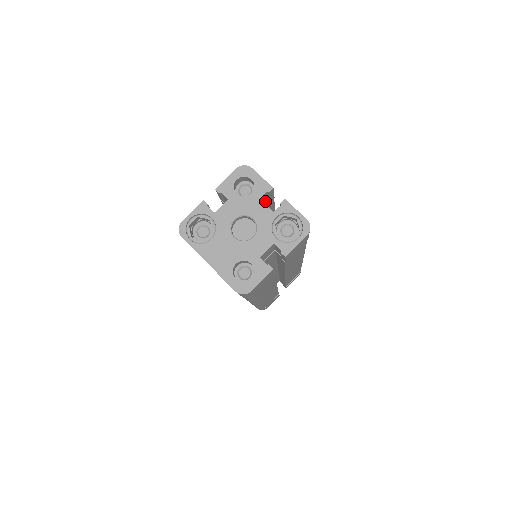
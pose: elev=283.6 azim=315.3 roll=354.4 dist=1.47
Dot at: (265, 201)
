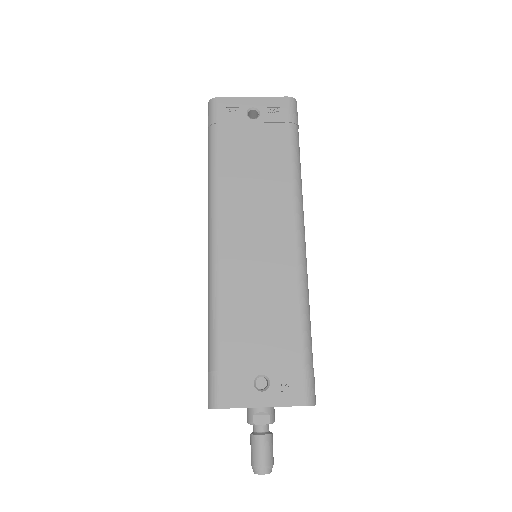
Dot at: occluded
